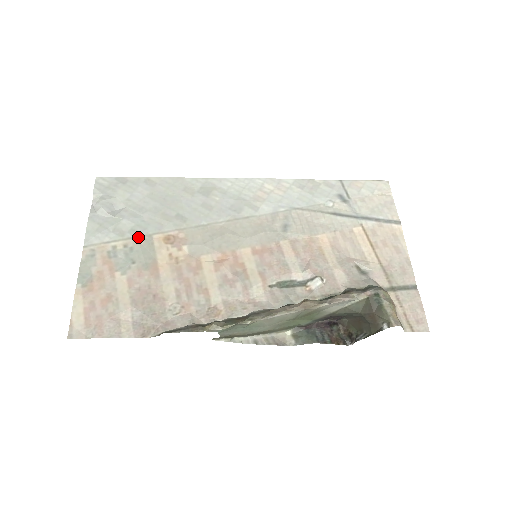
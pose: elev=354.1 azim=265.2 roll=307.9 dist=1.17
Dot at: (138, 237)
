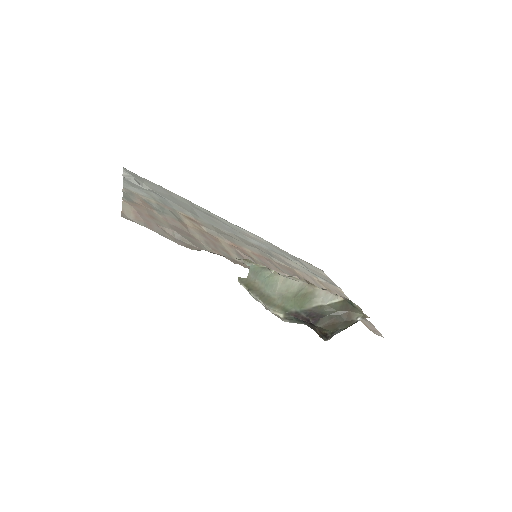
Dot at: (166, 205)
